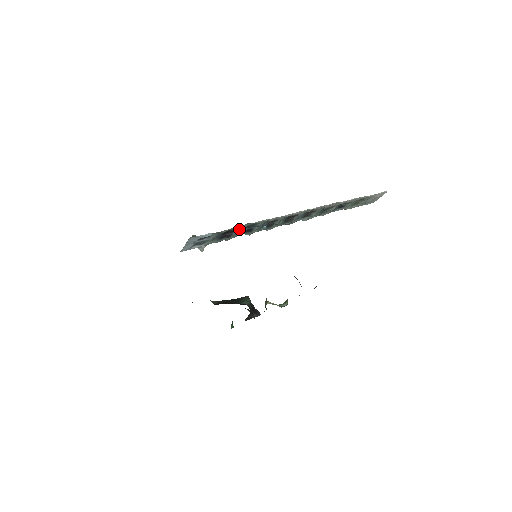
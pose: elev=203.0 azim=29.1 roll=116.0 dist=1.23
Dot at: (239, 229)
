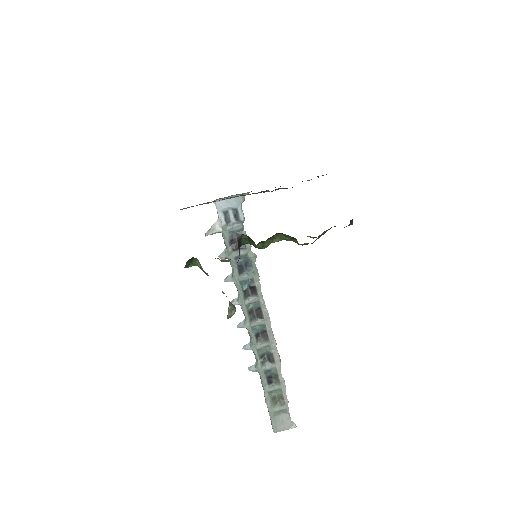
Dot at: (246, 252)
